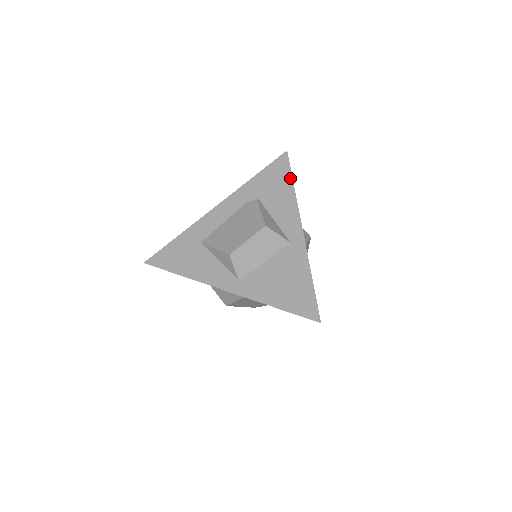
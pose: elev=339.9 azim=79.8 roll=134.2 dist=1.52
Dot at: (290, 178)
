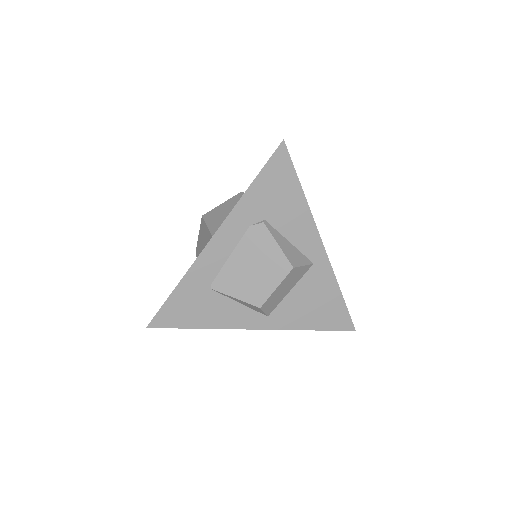
Dot at: (297, 182)
